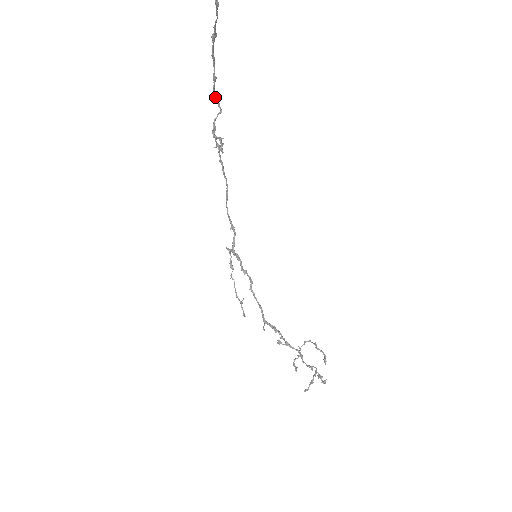
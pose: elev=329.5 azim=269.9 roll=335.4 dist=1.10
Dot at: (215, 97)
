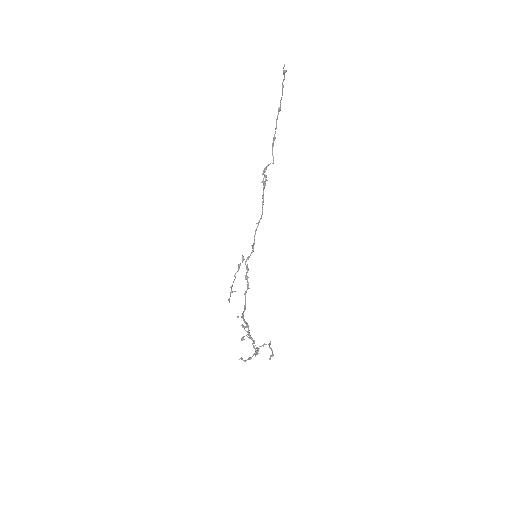
Dot at: (272, 151)
